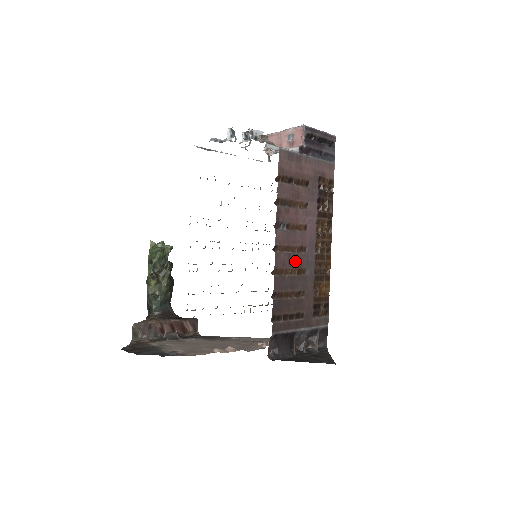
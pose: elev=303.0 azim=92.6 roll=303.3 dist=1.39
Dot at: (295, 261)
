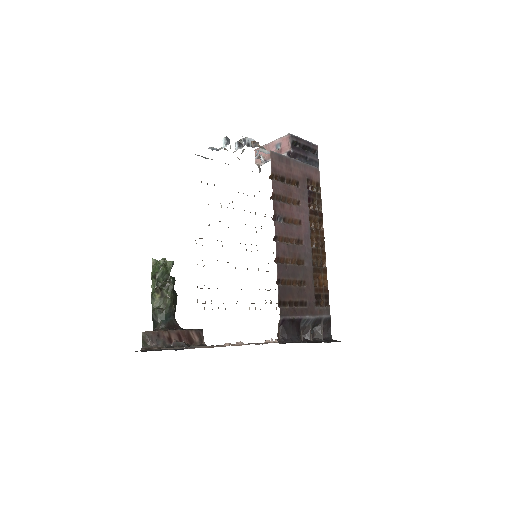
Dot at: (294, 252)
